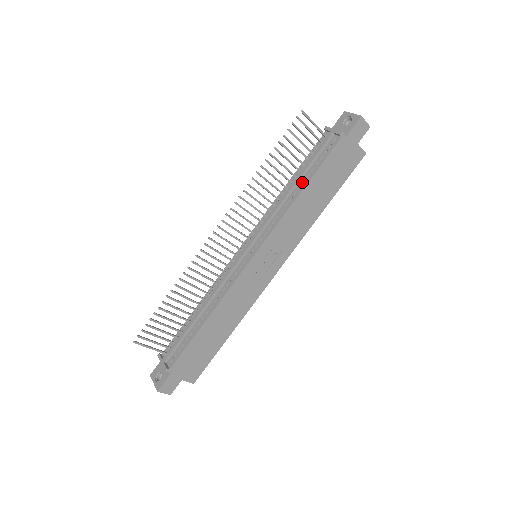
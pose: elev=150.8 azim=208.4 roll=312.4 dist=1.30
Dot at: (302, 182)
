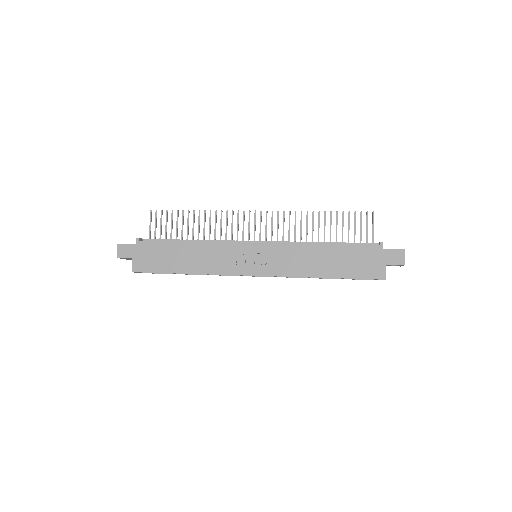
Dot at: occluded
